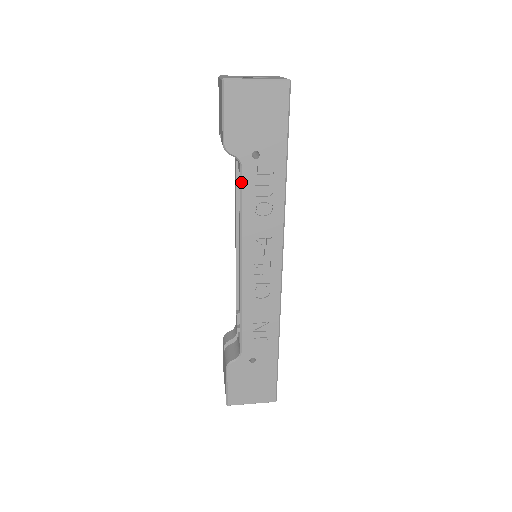
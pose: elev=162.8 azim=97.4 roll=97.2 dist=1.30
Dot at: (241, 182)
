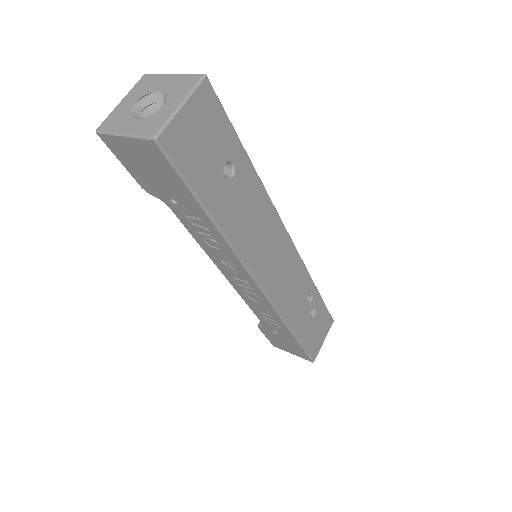
Dot at: (178, 218)
